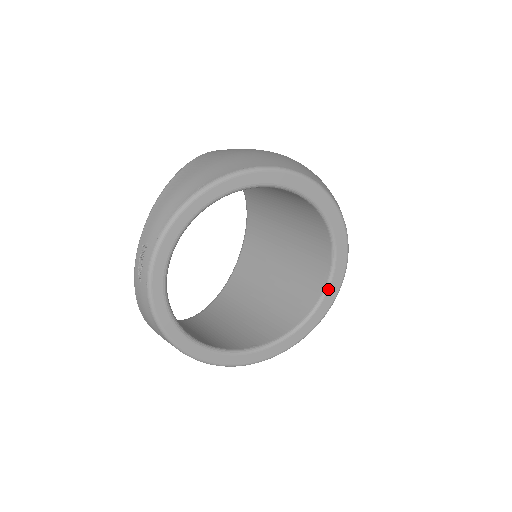
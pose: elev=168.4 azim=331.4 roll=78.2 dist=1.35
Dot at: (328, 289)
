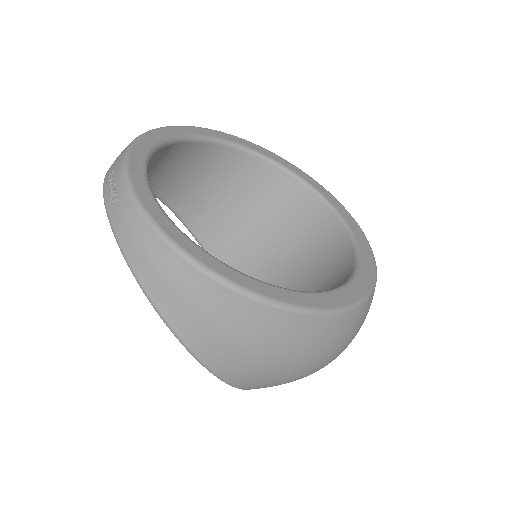
Dot at: (353, 235)
